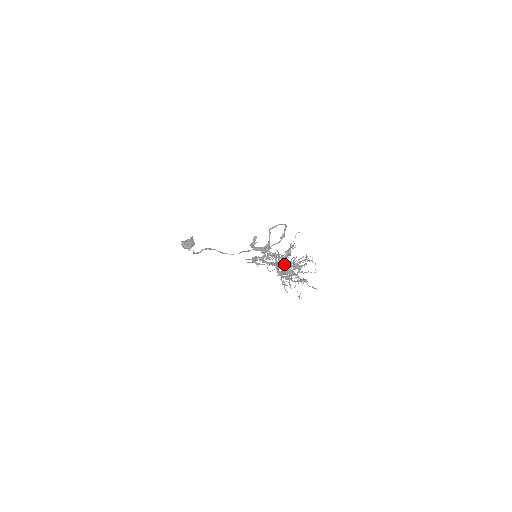
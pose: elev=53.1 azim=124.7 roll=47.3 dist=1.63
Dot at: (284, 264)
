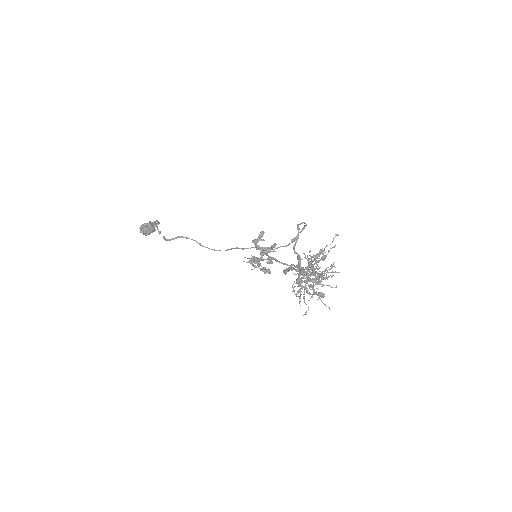
Dot at: (297, 271)
